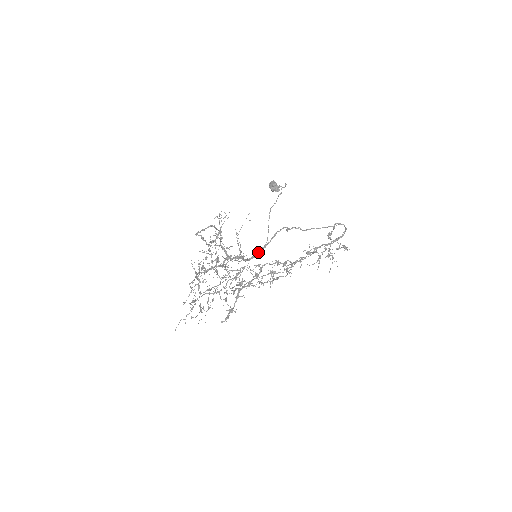
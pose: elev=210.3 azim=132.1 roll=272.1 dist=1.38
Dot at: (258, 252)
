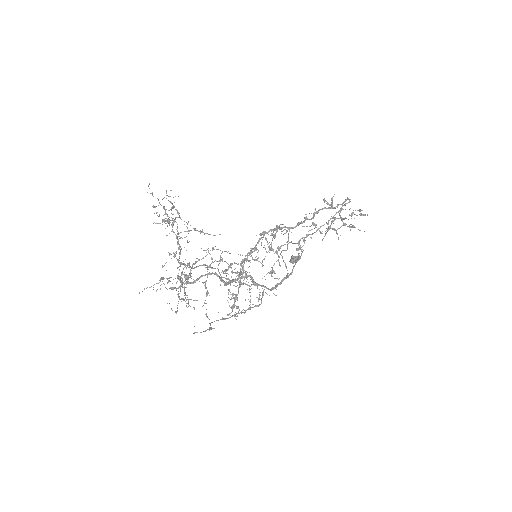
Dot at: (280, 282)
